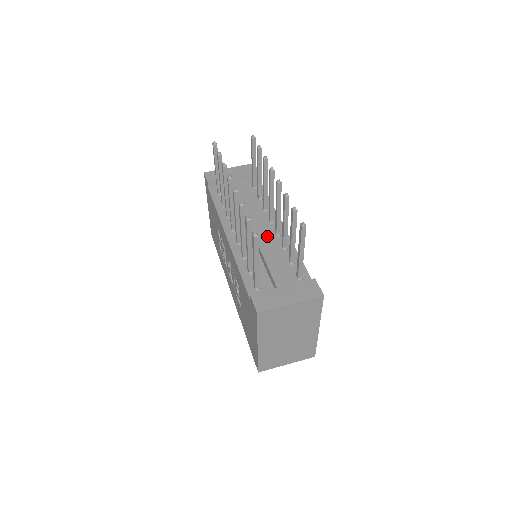
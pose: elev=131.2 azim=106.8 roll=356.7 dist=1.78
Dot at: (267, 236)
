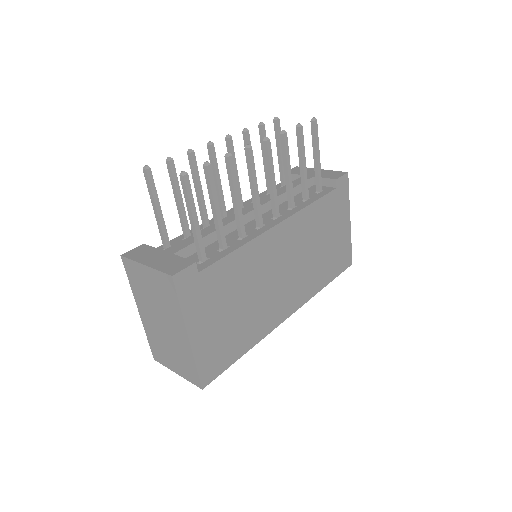
Dot at: (249, 224)
